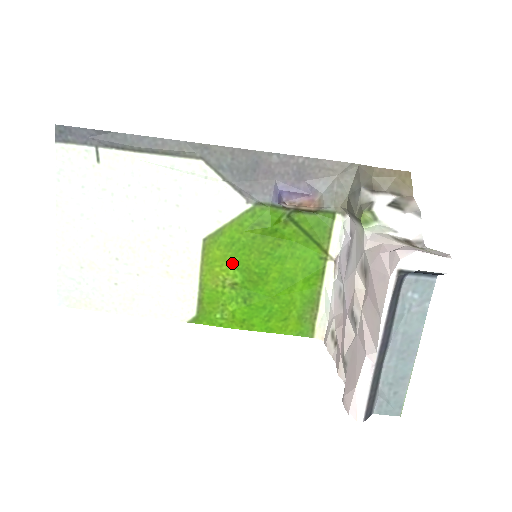
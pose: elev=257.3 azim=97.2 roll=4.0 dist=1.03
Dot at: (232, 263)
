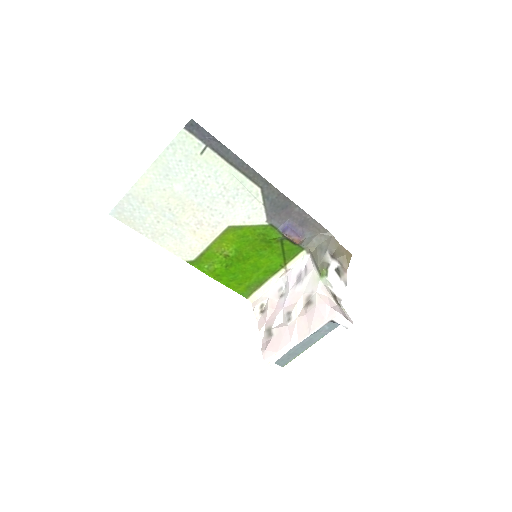
Dot at: (235, 245)
